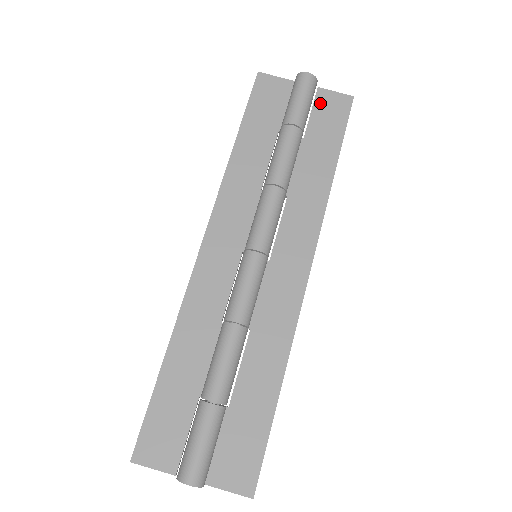
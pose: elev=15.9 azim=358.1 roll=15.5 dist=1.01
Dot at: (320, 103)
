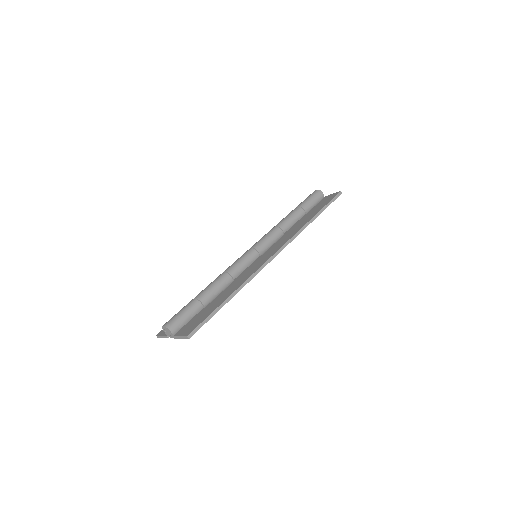
Dot at: (323, 200)
